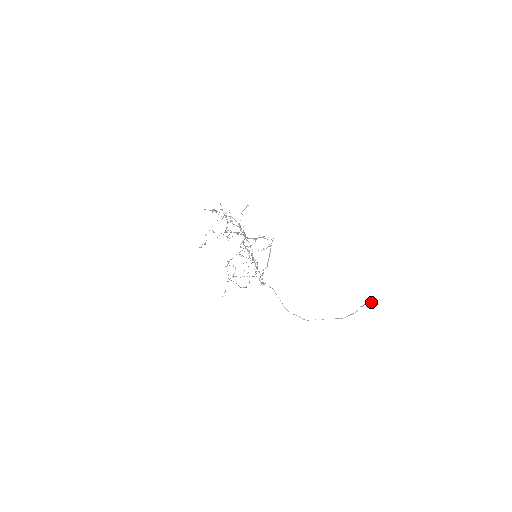
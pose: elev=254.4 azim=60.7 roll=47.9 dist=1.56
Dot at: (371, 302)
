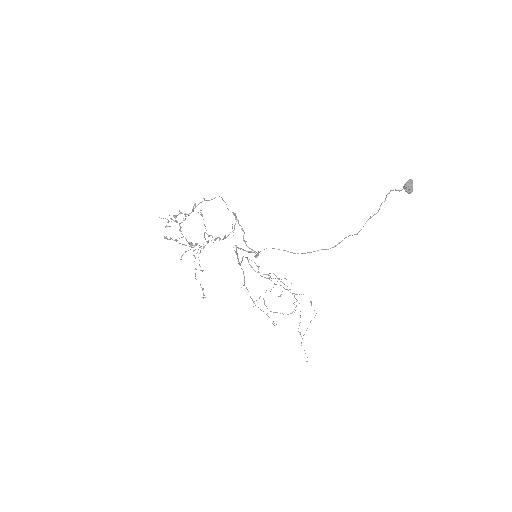
Dot at: (406, 182)
